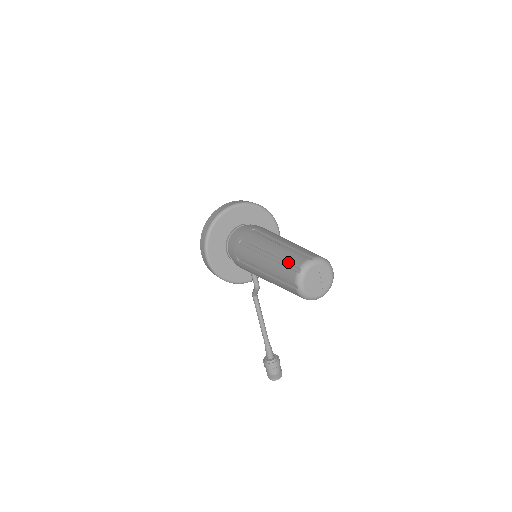
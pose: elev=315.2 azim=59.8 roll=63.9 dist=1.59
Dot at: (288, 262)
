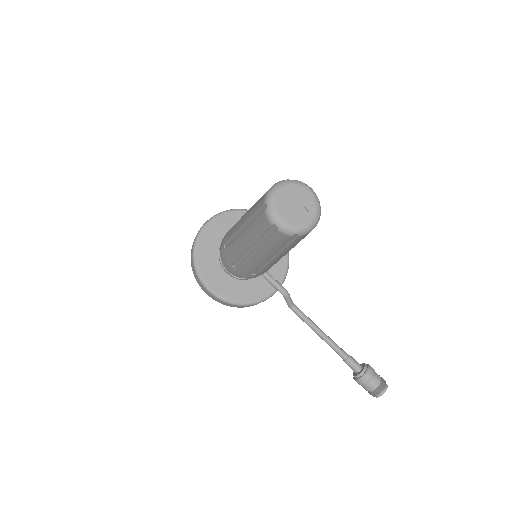
Dot at: (255, 211)
